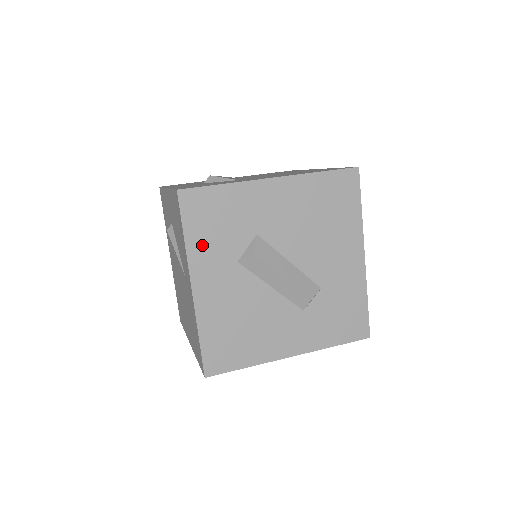
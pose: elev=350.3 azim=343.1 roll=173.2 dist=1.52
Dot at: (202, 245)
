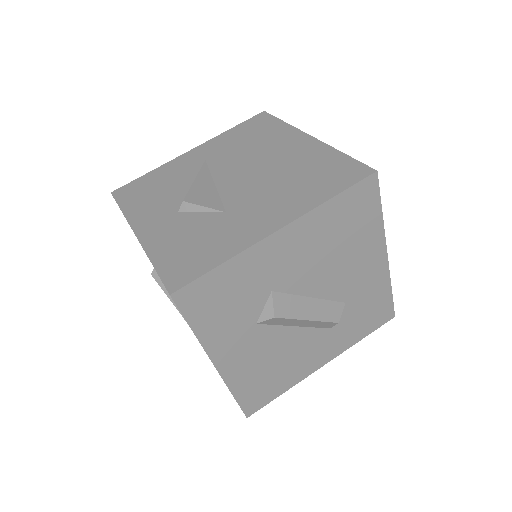
Dot at: (215, 329)
